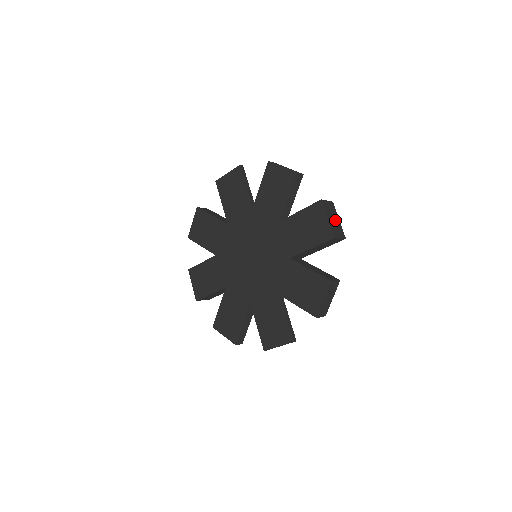
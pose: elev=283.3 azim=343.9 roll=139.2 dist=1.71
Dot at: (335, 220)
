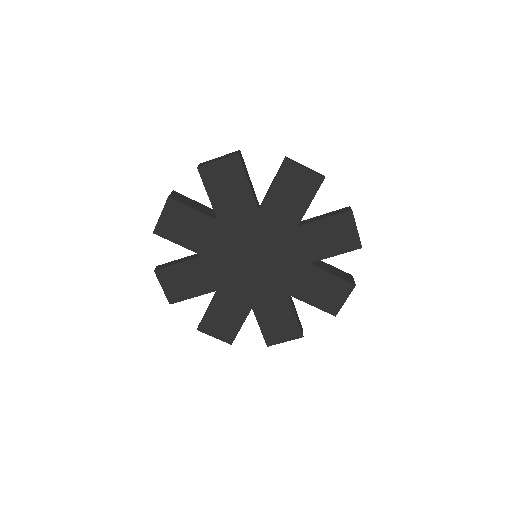
Dot at: occluded
